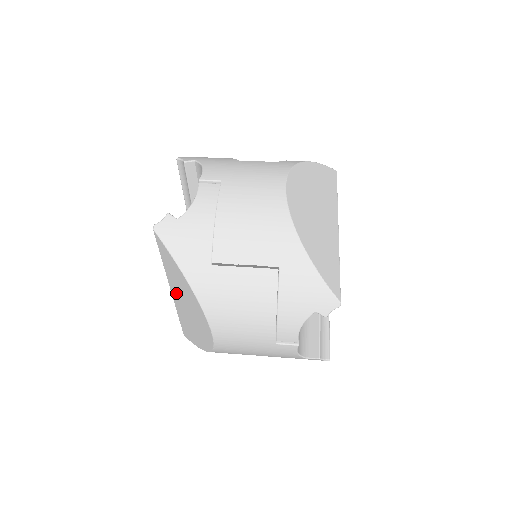
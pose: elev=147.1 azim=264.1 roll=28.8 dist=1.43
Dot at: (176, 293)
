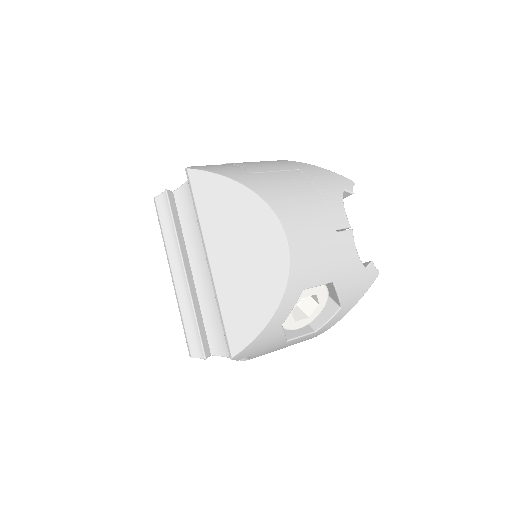
Dot at: (220, 248)
